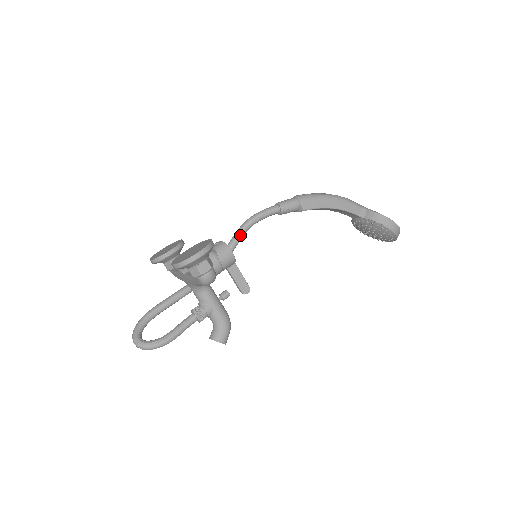
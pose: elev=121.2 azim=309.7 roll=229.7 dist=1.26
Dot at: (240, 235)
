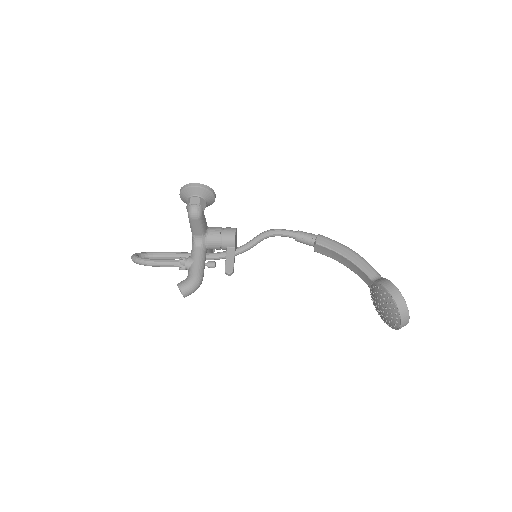
Dot at: (256, 238)
